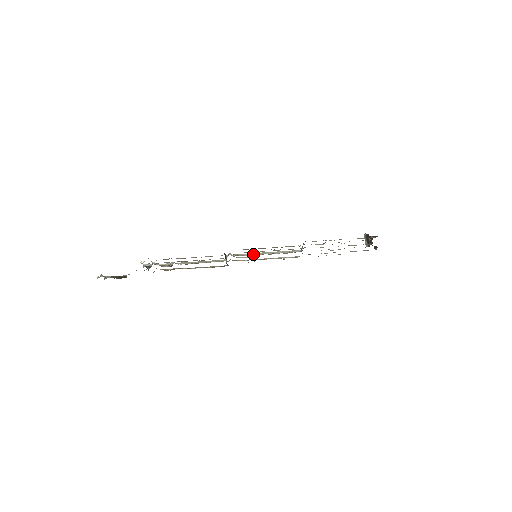
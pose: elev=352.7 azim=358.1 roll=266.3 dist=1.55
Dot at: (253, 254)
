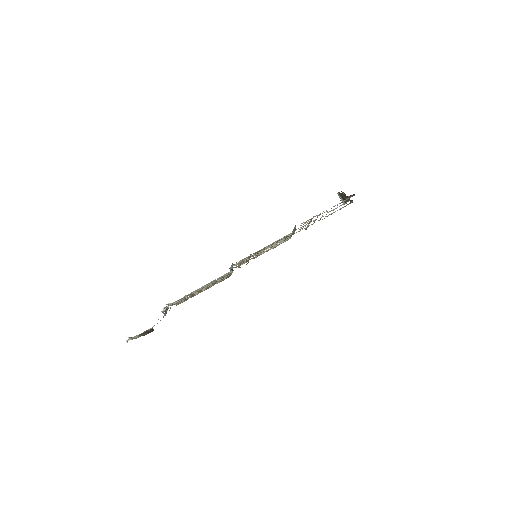
Dot at: (253, 256)
